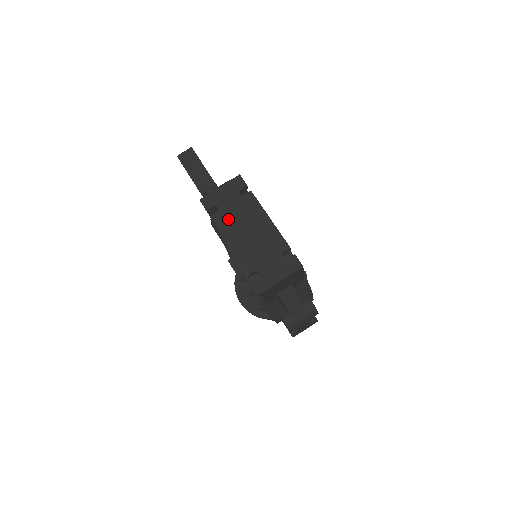
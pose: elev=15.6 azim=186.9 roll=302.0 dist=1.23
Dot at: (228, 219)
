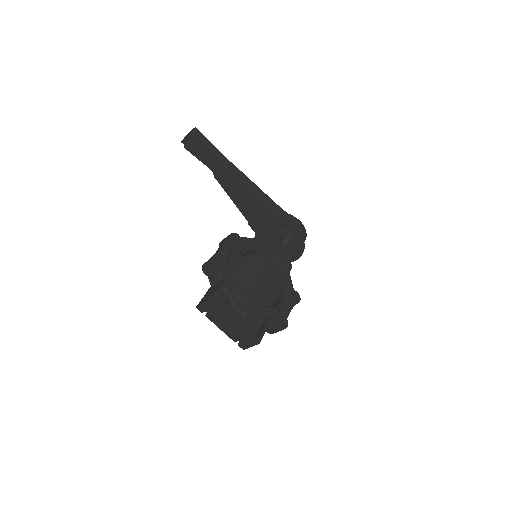
Dot at: (214, 318)
